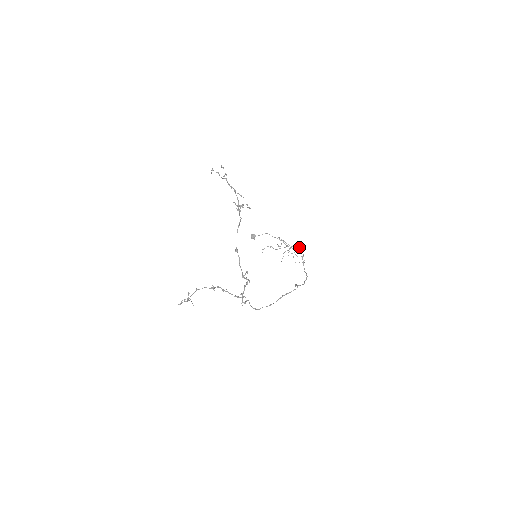
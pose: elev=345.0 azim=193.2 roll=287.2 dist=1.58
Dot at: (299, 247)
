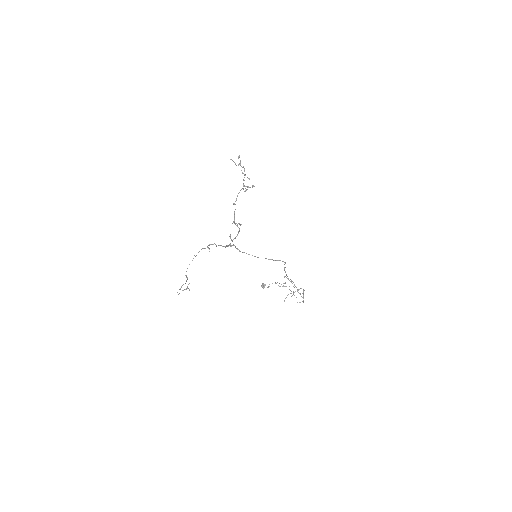
Dot at: occluded
